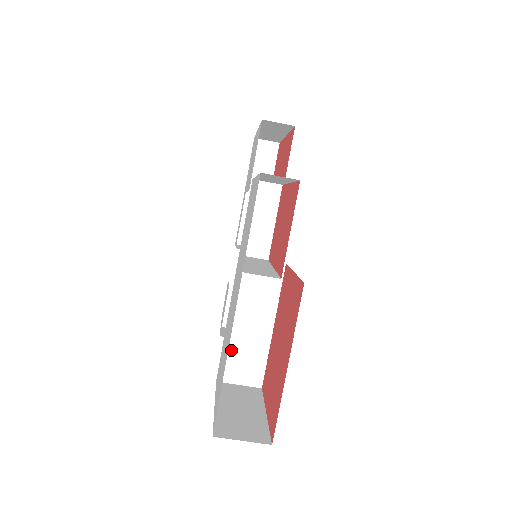
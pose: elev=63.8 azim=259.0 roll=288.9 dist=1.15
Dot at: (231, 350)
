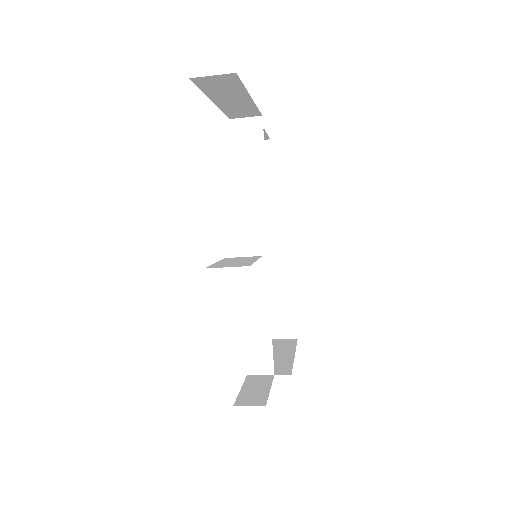
Dot at: occluded
